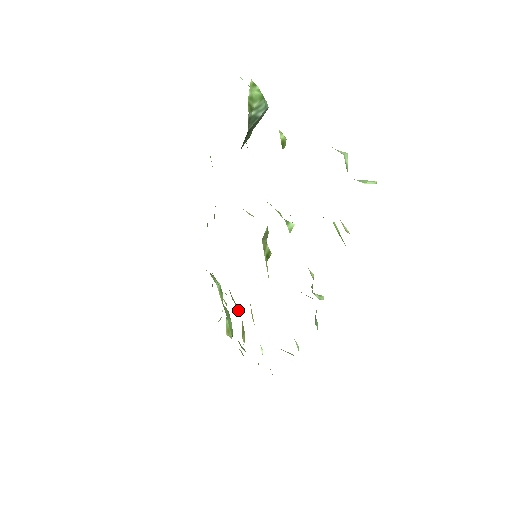
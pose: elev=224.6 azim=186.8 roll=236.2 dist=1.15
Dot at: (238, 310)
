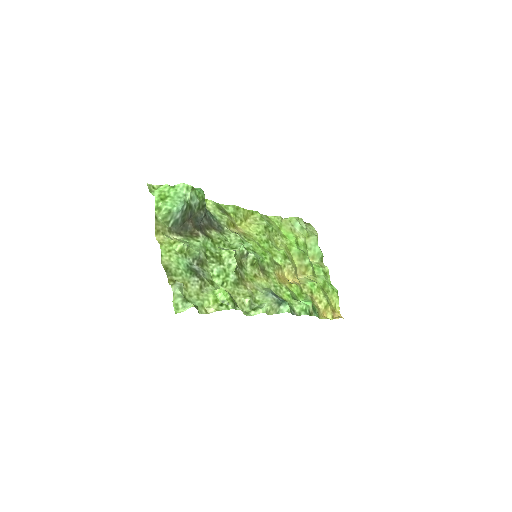
Dot at: (295, 259)
